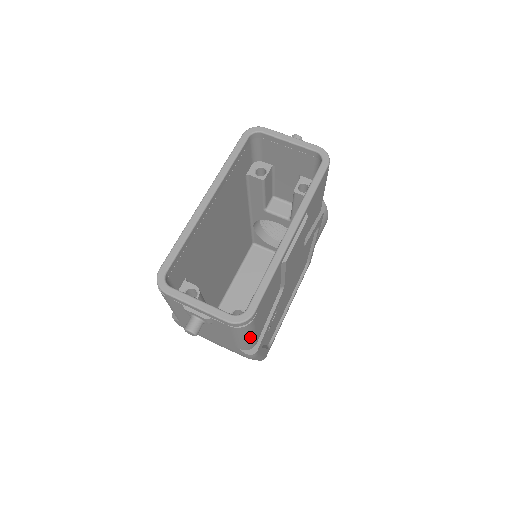
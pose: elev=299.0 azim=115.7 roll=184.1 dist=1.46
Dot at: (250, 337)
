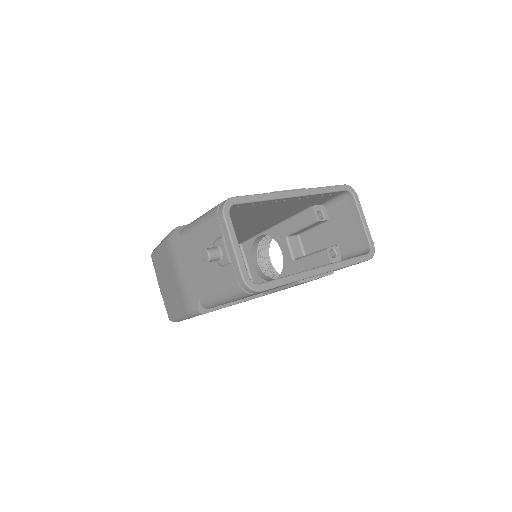
Dot at: (225, 301)
